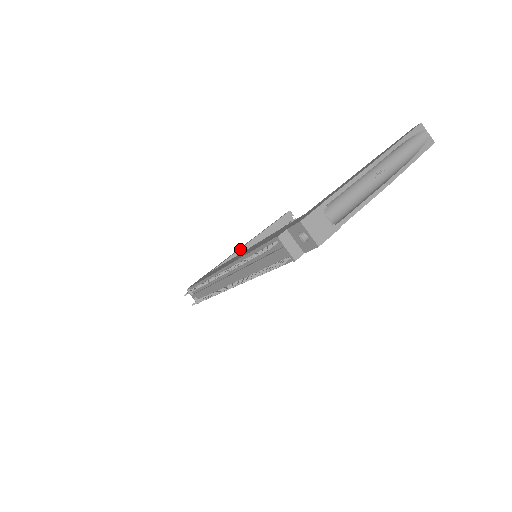
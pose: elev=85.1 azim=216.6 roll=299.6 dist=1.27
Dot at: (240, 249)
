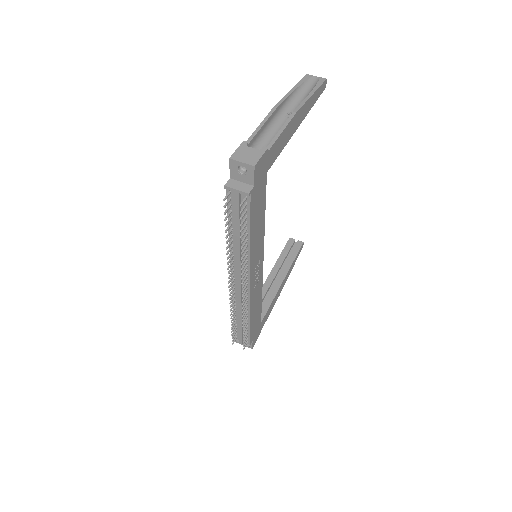
Dot at: (263, 286)
